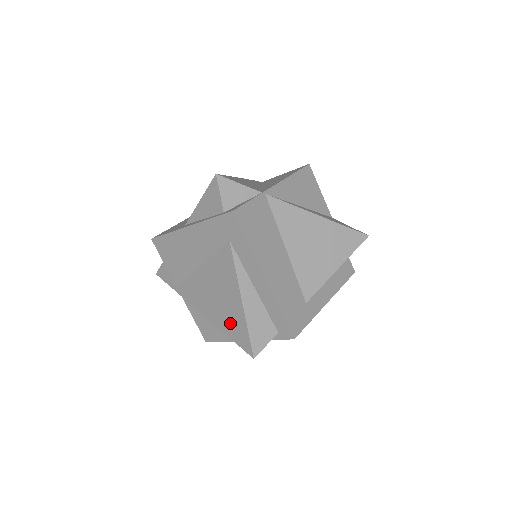
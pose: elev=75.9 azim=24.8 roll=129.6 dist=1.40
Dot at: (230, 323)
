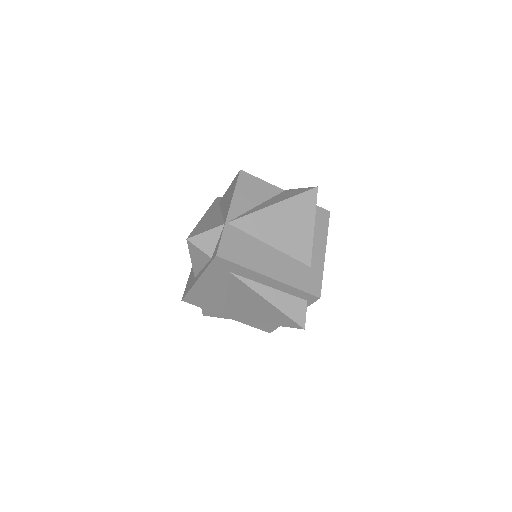
Dot at: (273, 318)
